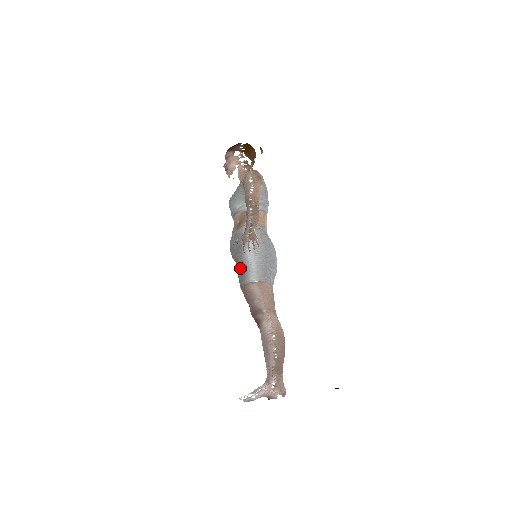
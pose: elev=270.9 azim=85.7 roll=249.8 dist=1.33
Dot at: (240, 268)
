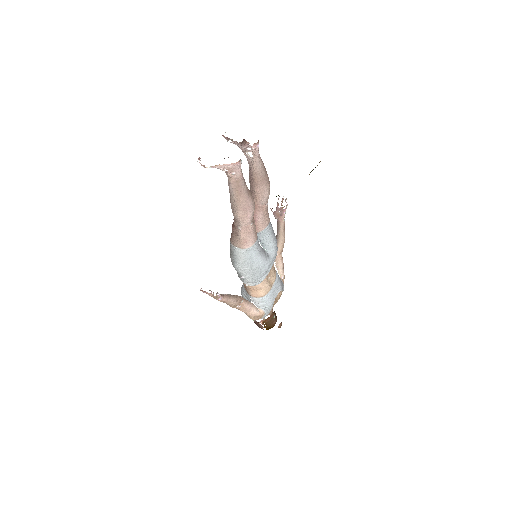
Dot at: occluded
